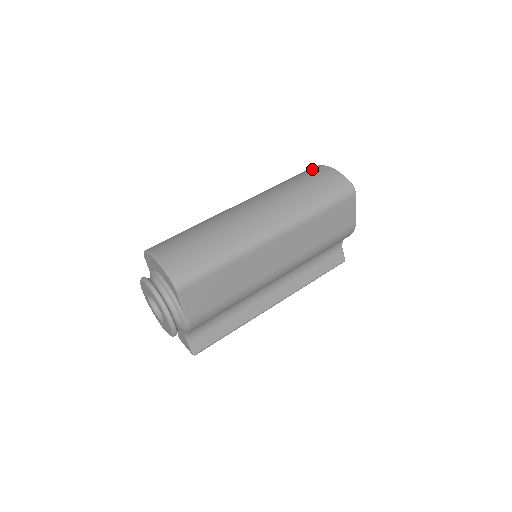
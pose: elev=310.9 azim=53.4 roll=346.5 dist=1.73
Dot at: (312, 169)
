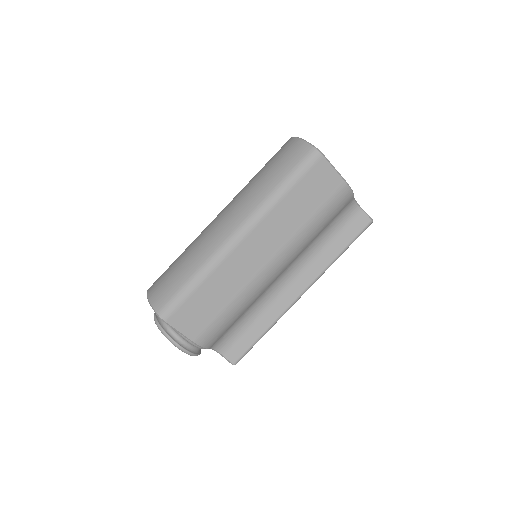
Dot at: occluded
